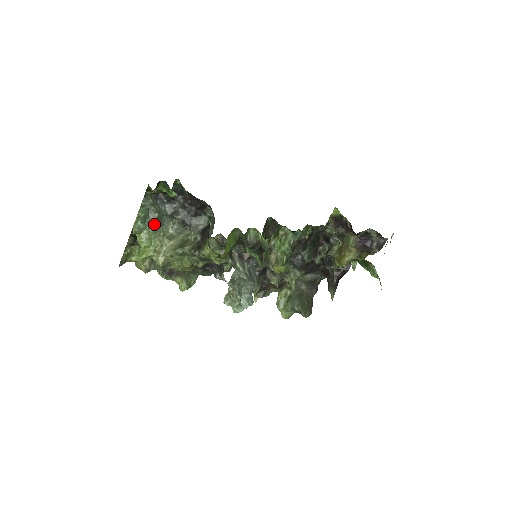
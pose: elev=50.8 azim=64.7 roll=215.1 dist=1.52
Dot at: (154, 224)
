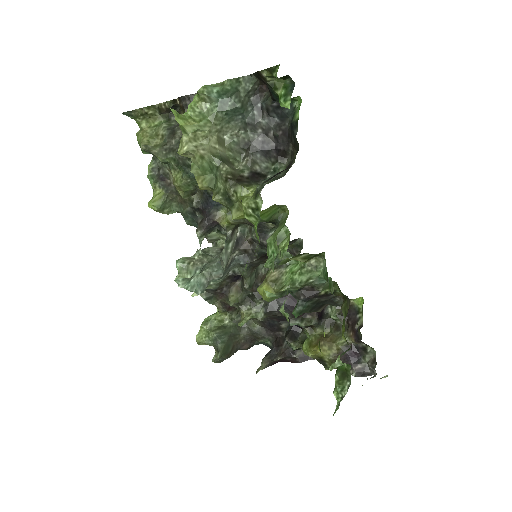
Dot at: (226, 109)
